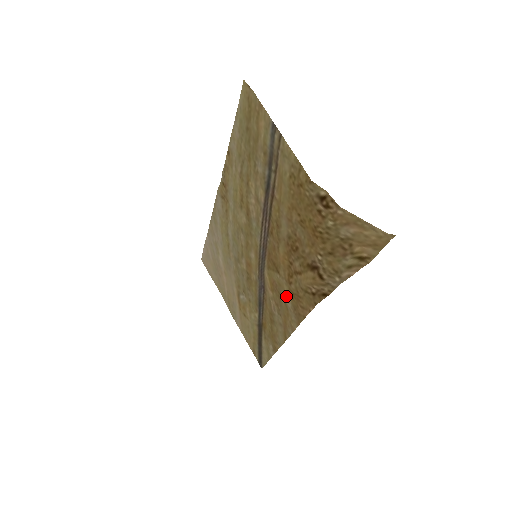
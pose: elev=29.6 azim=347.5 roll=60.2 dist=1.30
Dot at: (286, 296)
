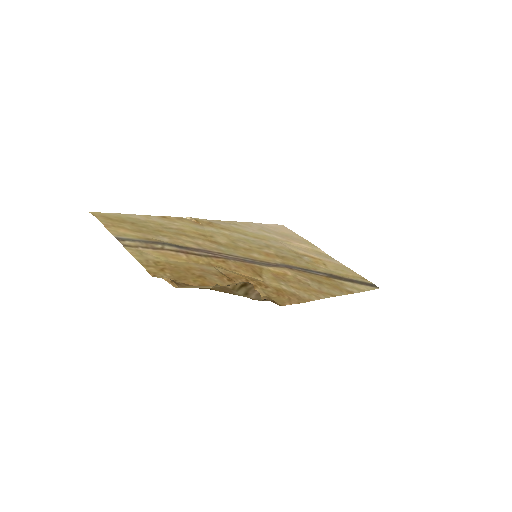
Dot at: (284, 286)
